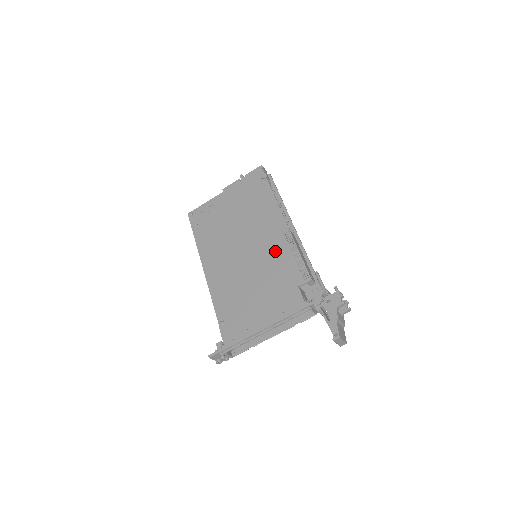
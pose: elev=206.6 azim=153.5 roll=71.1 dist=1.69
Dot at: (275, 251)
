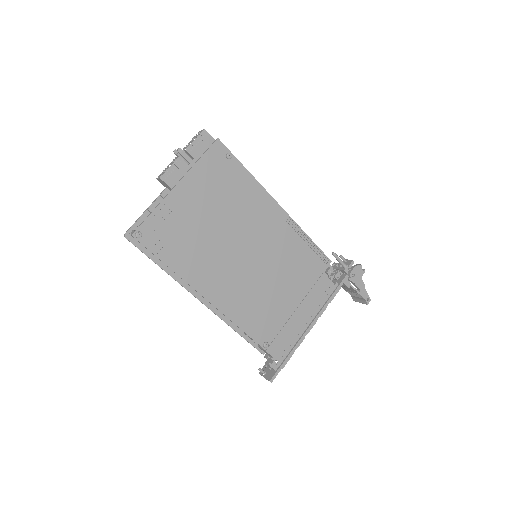
Dot at: (286, 246)
